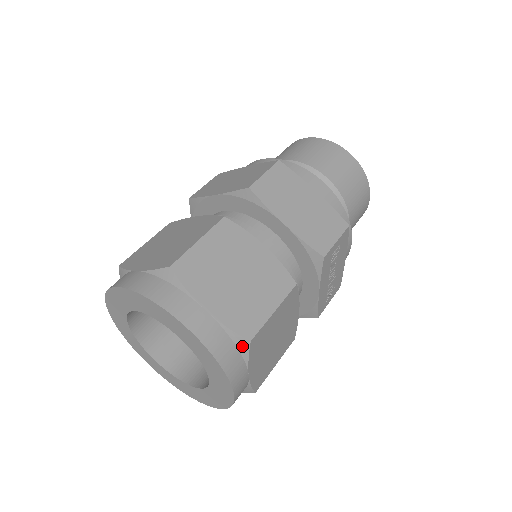
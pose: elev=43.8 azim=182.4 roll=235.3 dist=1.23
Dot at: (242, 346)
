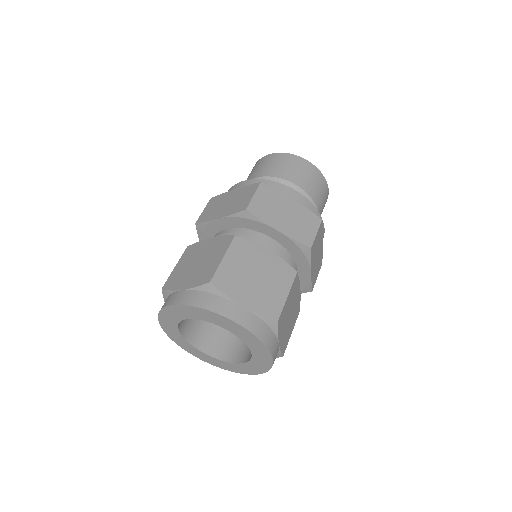
Dot at: (276, 357)
